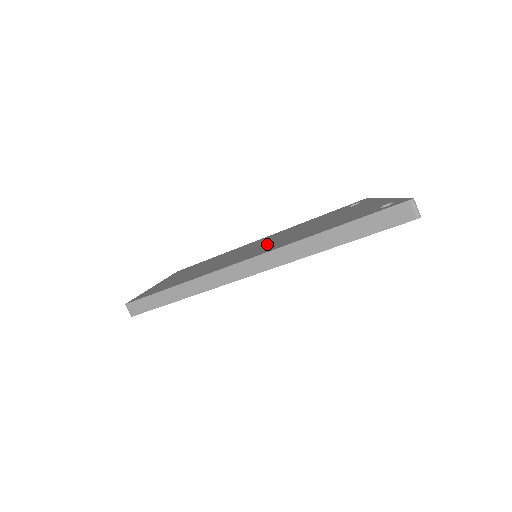
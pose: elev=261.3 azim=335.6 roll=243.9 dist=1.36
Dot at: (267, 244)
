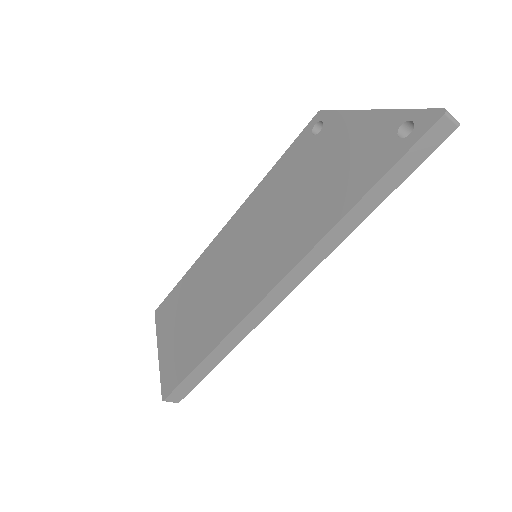
Dot at: (265, 240)
